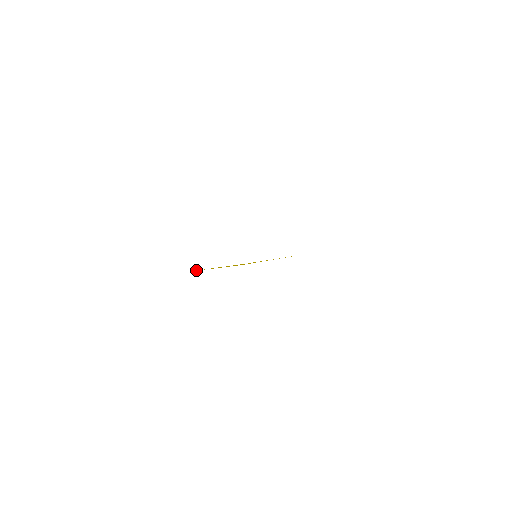
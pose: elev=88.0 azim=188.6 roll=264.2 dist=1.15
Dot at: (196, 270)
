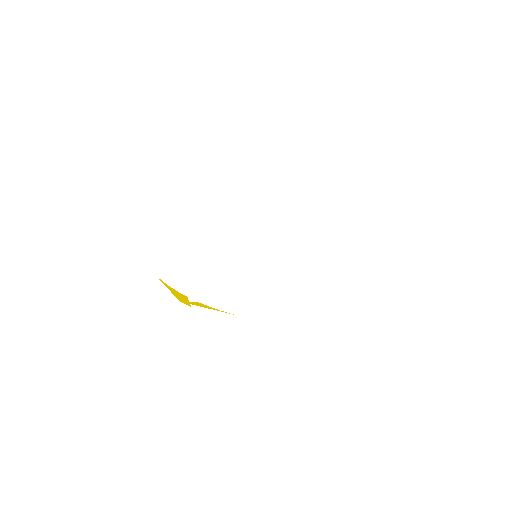
Dot at: occluded
